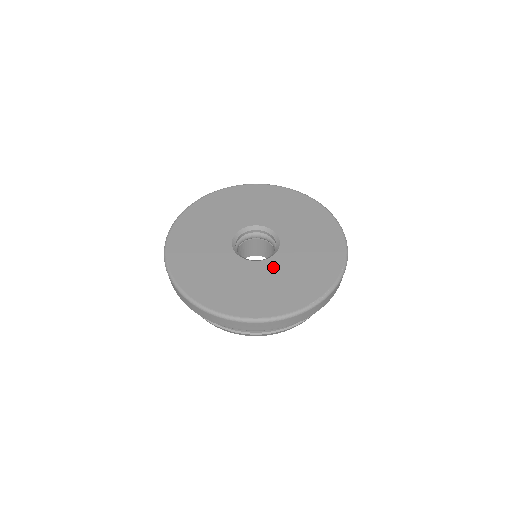
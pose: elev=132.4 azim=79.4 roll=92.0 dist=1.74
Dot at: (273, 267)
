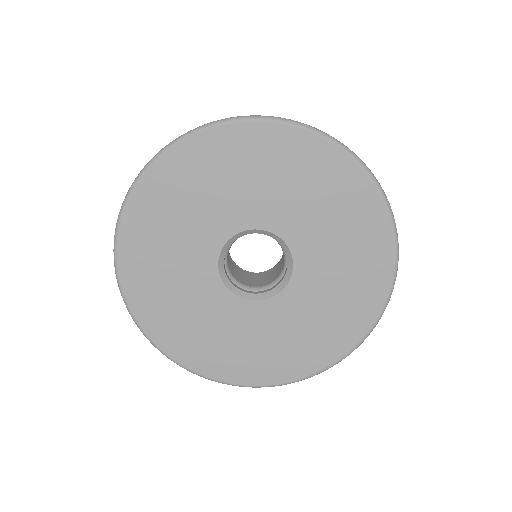
Dot at: (270, 315)
